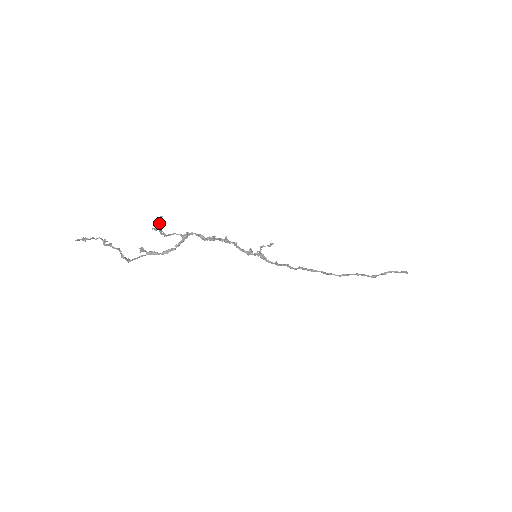
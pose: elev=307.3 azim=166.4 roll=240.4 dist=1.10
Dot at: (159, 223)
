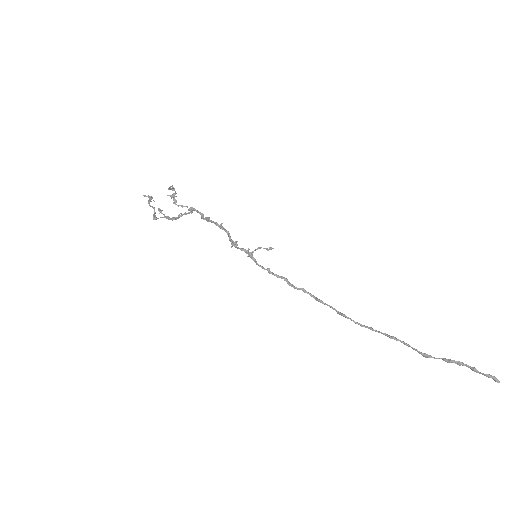
Dot at: (175, 193)
